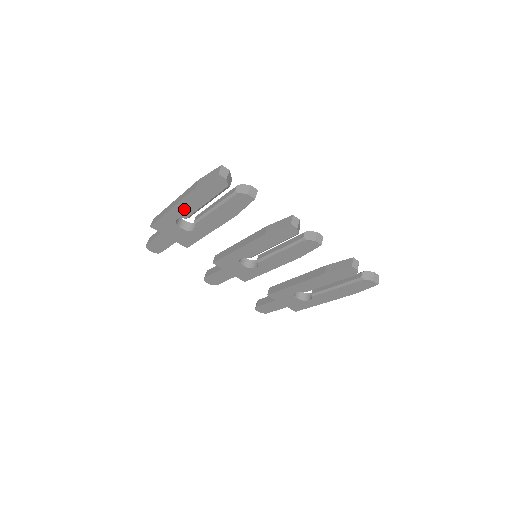
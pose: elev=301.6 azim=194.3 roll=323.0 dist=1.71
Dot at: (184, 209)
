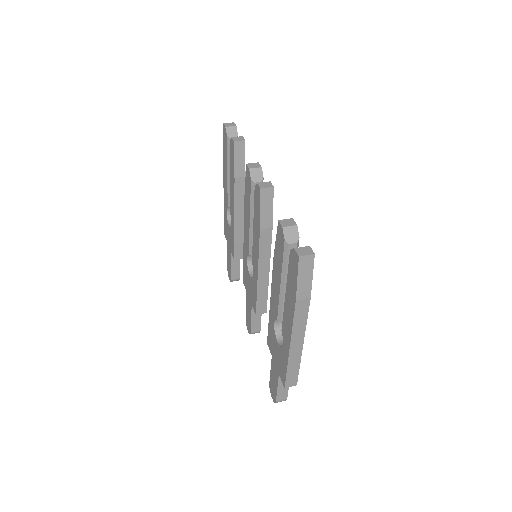
Dot at: (226, 192)
